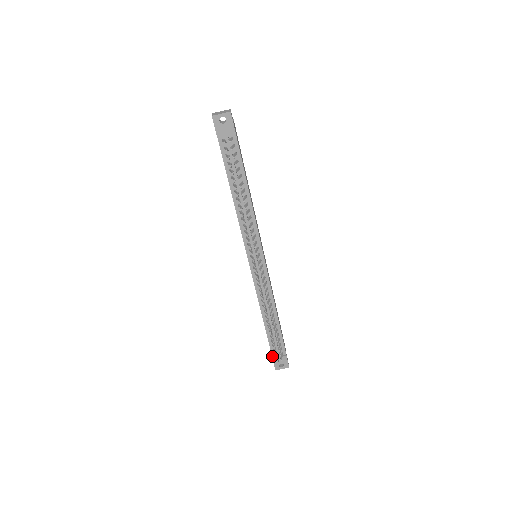
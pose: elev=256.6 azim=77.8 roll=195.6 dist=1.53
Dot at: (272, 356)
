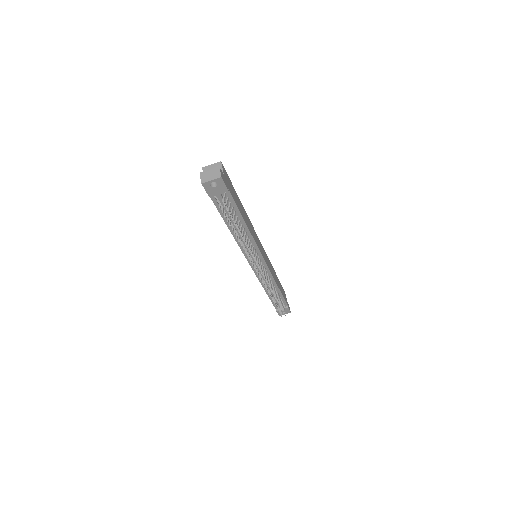
Dot at: occluded
